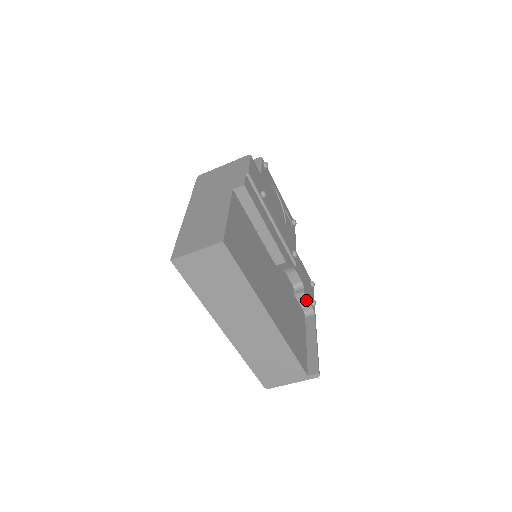
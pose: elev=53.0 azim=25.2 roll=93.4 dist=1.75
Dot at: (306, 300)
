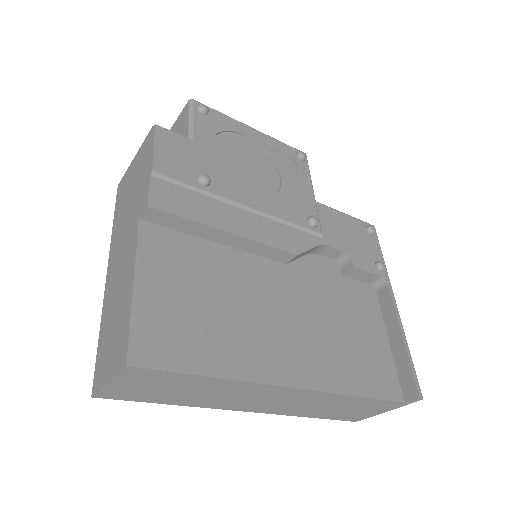
Dot at: (364, 273)
